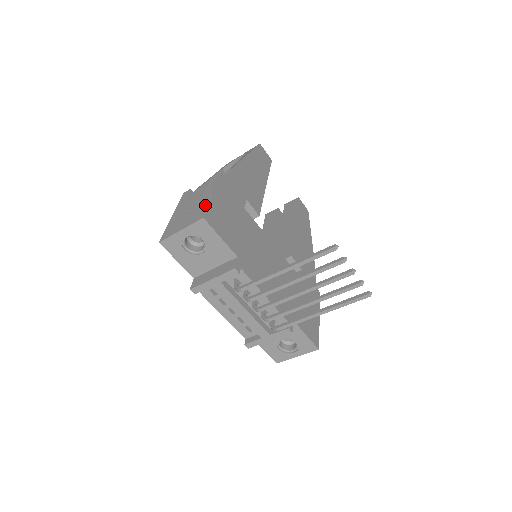
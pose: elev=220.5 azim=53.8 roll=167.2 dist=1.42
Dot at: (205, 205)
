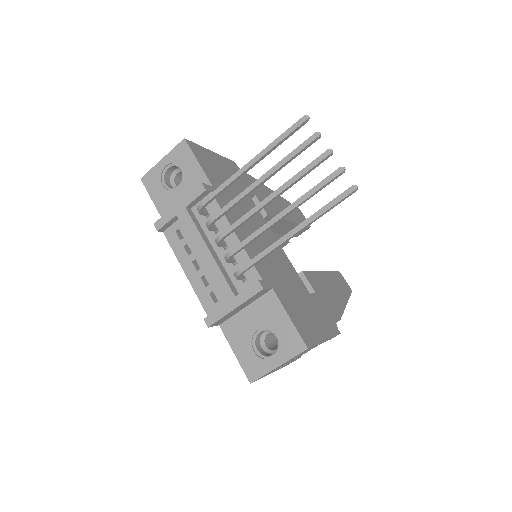
Dot at: occluded
